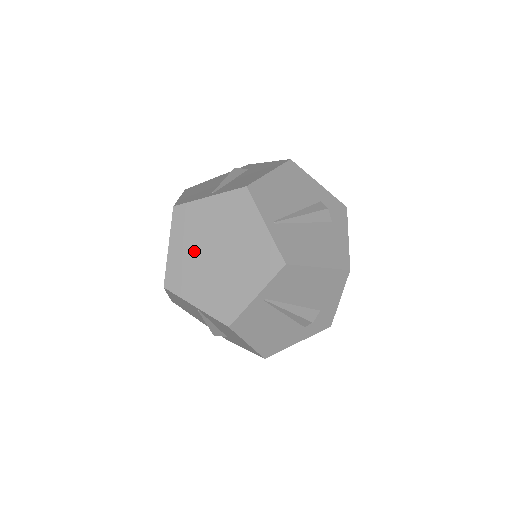
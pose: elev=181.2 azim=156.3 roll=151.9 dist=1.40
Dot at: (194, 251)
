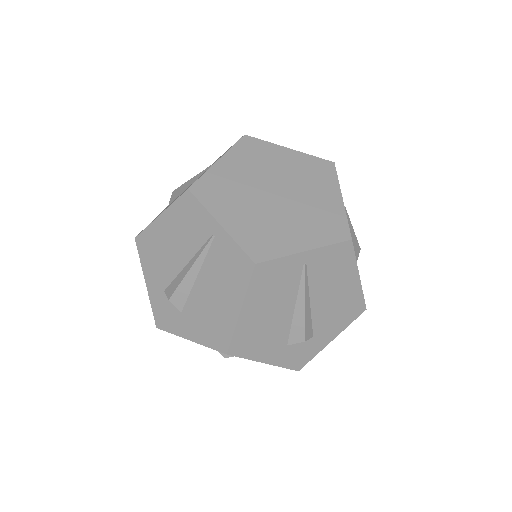
Dot at: (249, 178)
